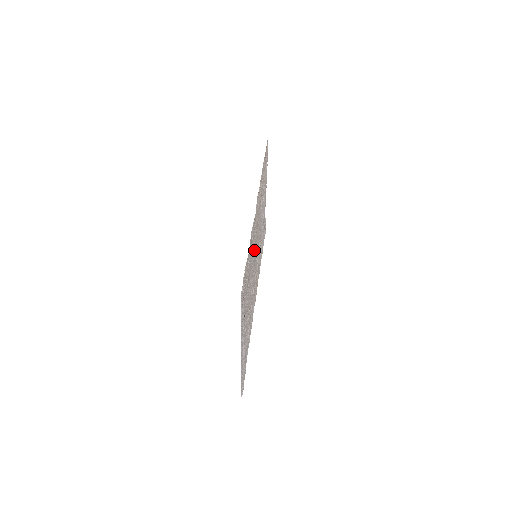
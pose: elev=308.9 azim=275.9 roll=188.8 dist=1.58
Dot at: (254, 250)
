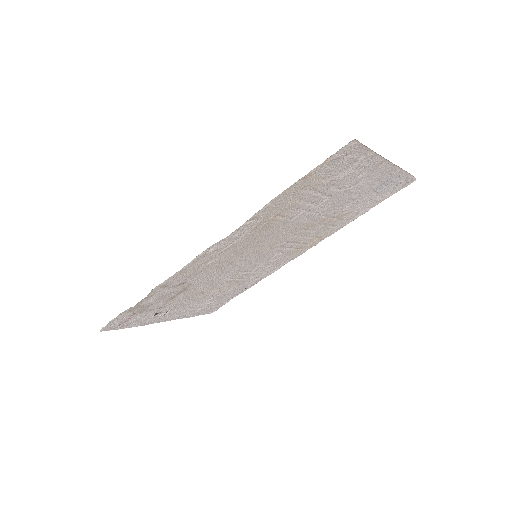
Dot at: (228, 264)
